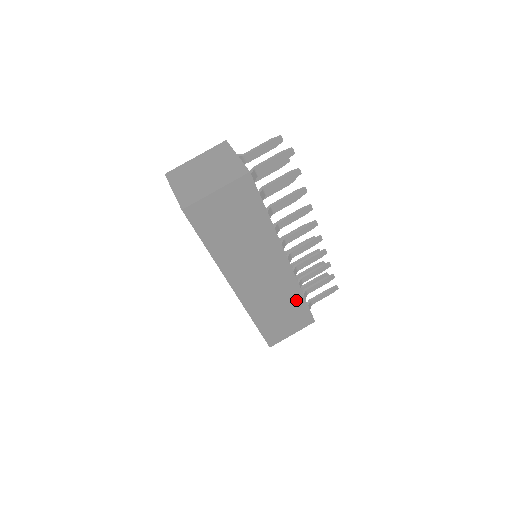
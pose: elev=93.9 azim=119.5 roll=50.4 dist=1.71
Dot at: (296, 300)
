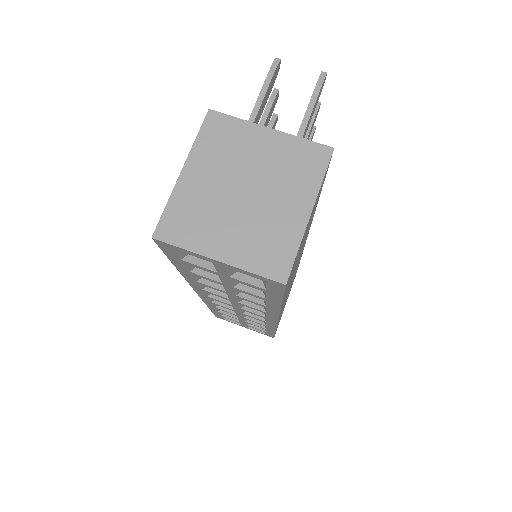
Dot at: (296, 271)
